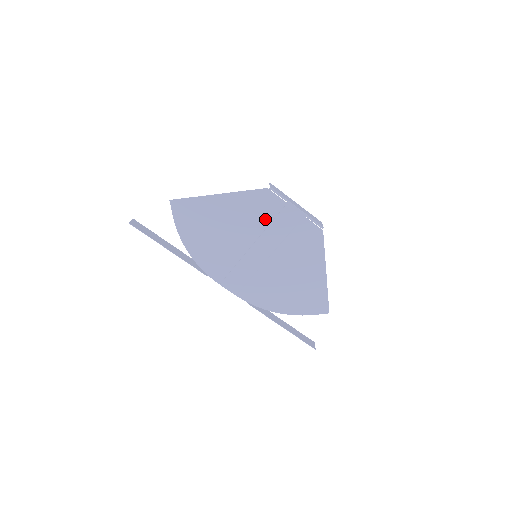
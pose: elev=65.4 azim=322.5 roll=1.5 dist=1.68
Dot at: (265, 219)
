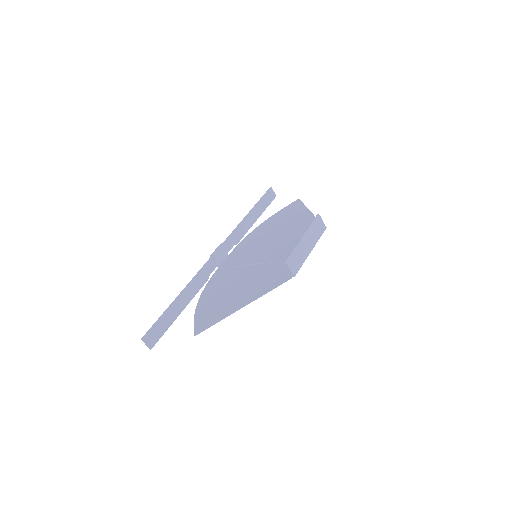
Dot at: (278, 267)
